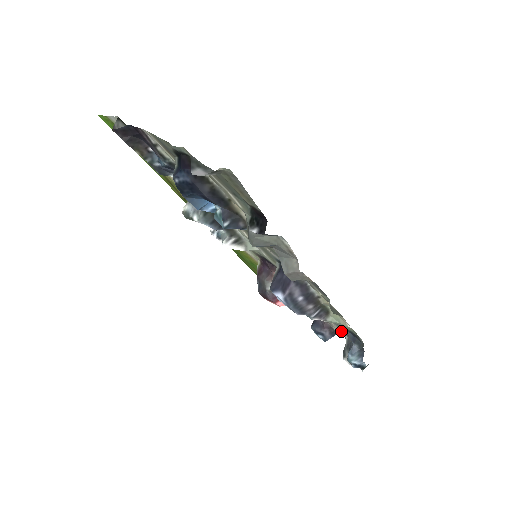
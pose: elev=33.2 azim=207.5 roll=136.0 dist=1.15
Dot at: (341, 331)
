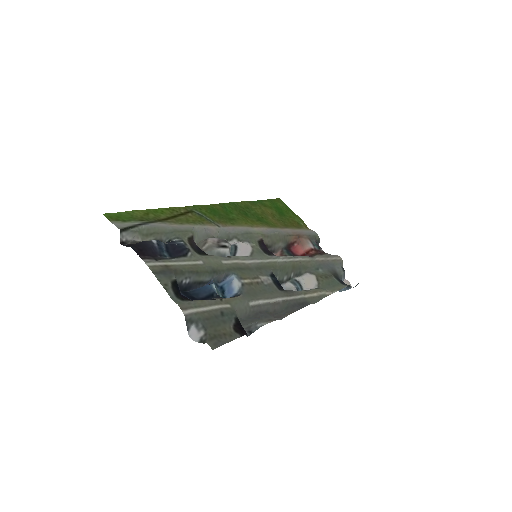
Dot at: (336, 262)
